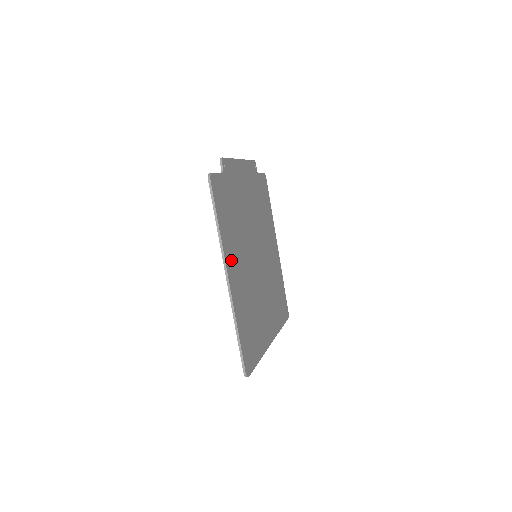
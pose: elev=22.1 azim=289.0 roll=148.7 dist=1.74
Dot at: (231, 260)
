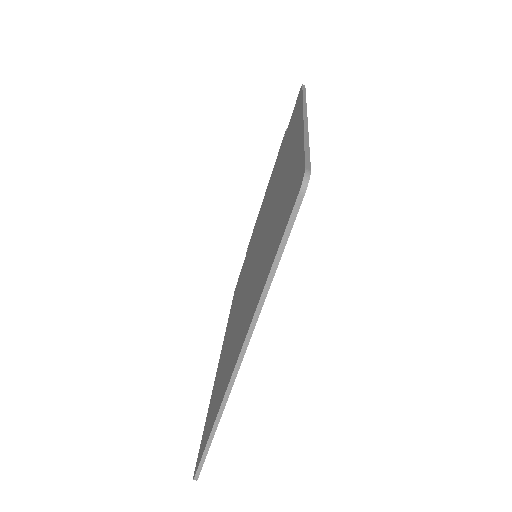
Dot at: occluded
